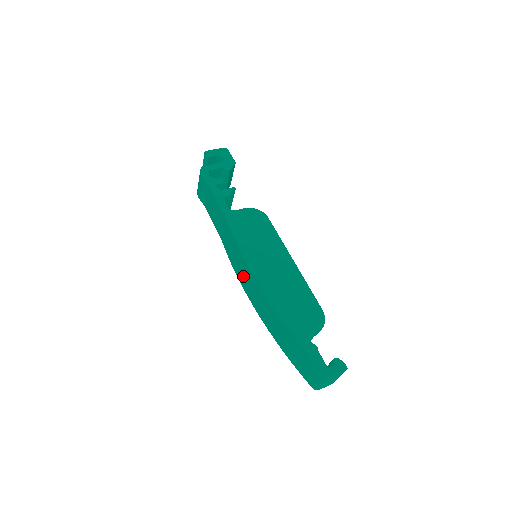
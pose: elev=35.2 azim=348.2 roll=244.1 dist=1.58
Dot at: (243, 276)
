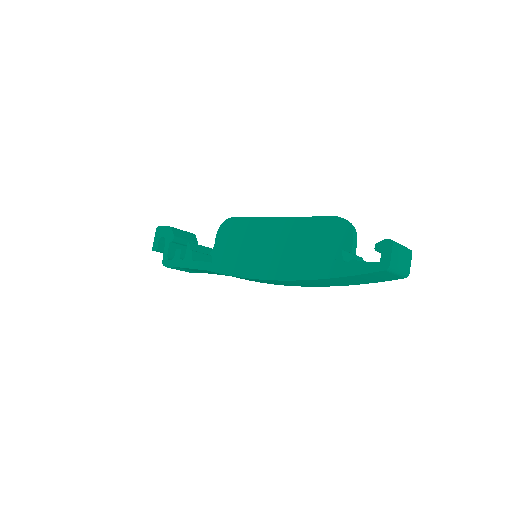
Dot at: occluded
